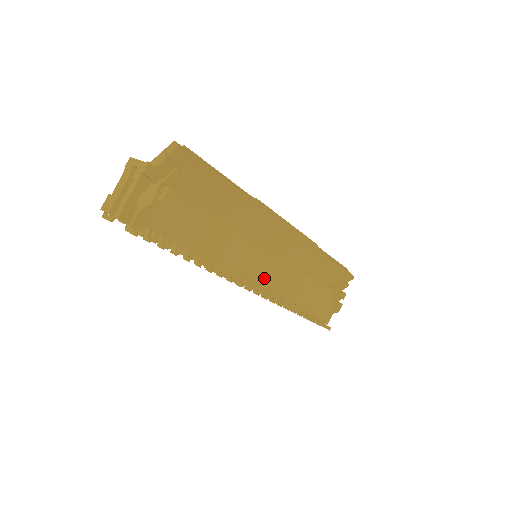
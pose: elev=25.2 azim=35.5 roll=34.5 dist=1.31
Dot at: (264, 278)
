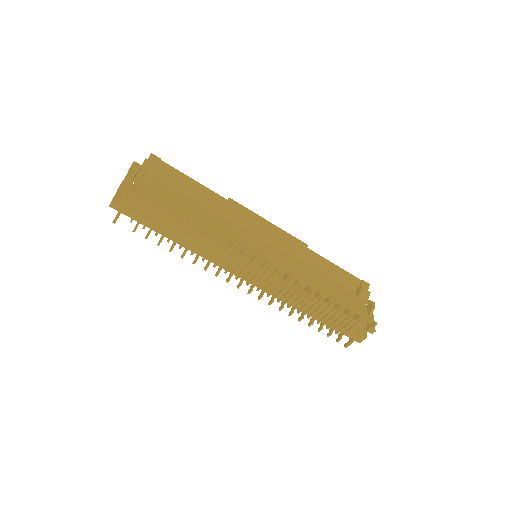
Dot at: (269, 260)
